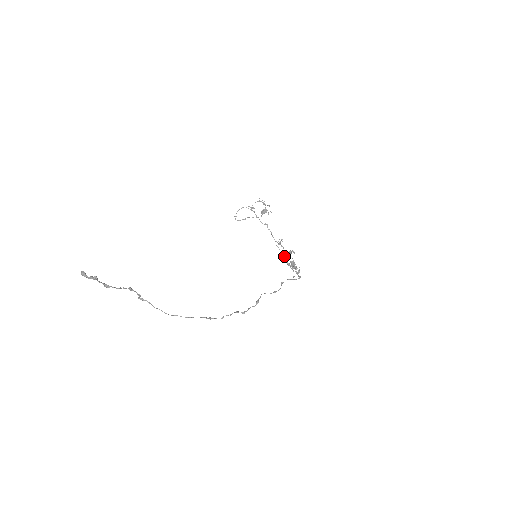
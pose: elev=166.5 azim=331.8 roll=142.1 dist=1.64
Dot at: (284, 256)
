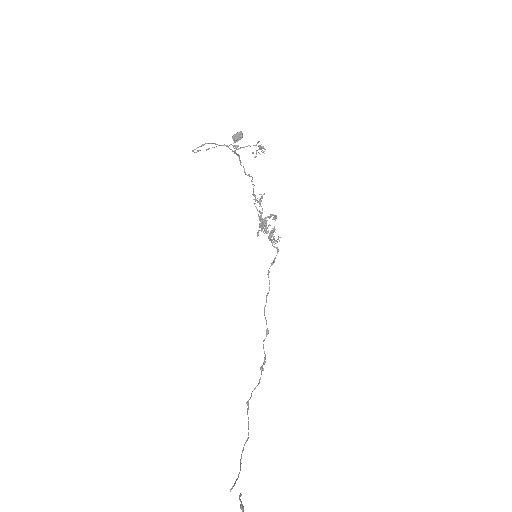
Dot at: (261, 220)
